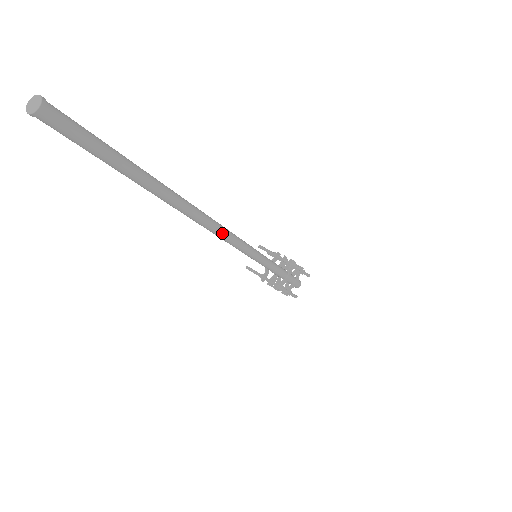
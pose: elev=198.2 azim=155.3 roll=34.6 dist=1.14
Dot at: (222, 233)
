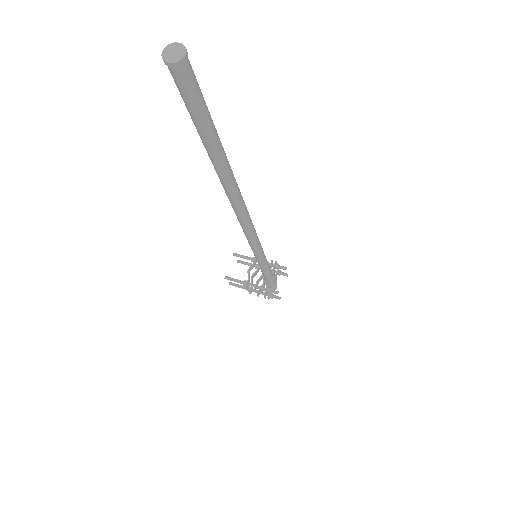
Dot at: (251, 226)
